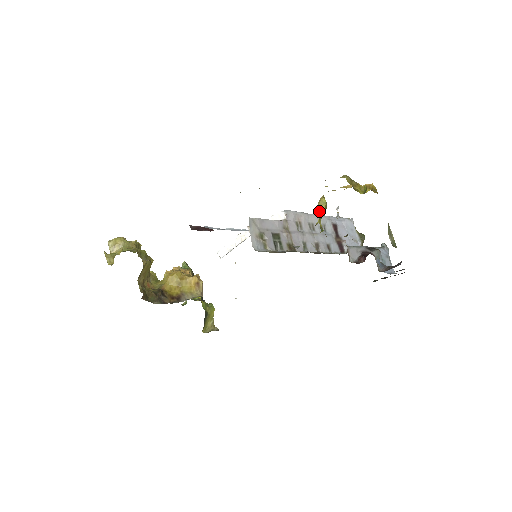
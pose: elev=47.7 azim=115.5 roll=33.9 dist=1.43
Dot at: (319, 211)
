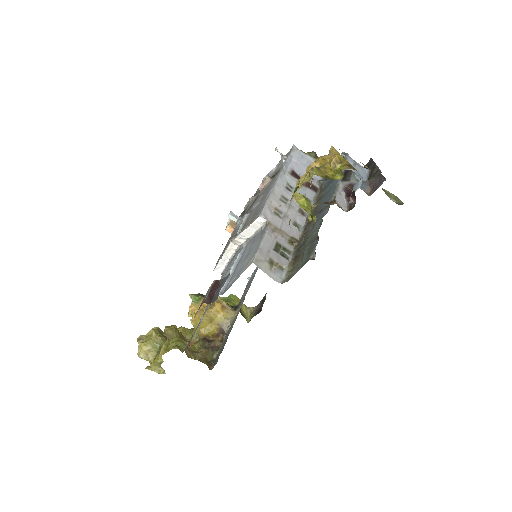
Dot at: (301, 206)
